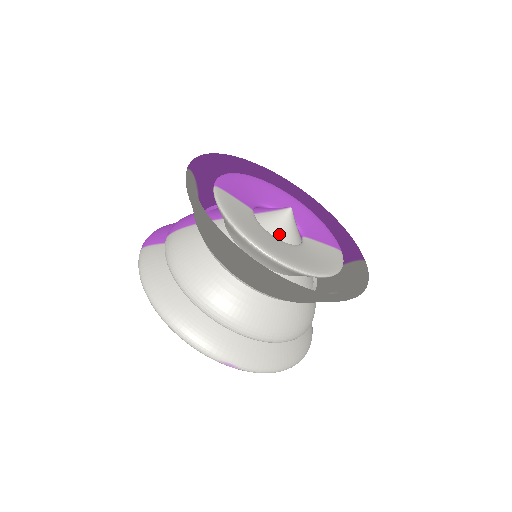
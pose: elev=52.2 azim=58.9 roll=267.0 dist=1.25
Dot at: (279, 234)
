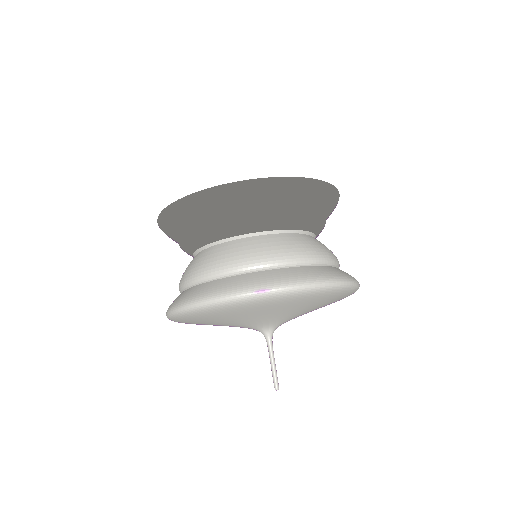
Dot at: occluded
